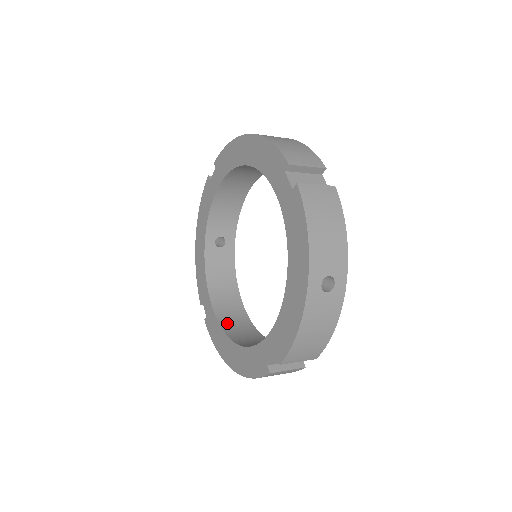
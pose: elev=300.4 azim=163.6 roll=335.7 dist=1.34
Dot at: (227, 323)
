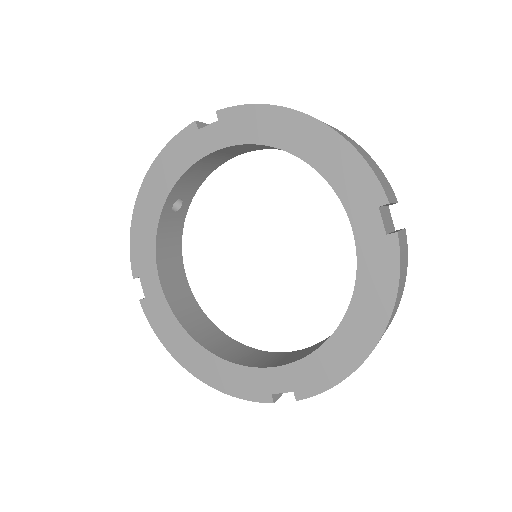
Dot at: (183, 315)
